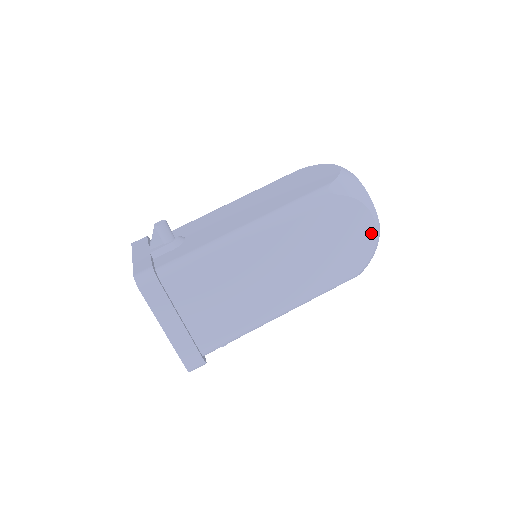
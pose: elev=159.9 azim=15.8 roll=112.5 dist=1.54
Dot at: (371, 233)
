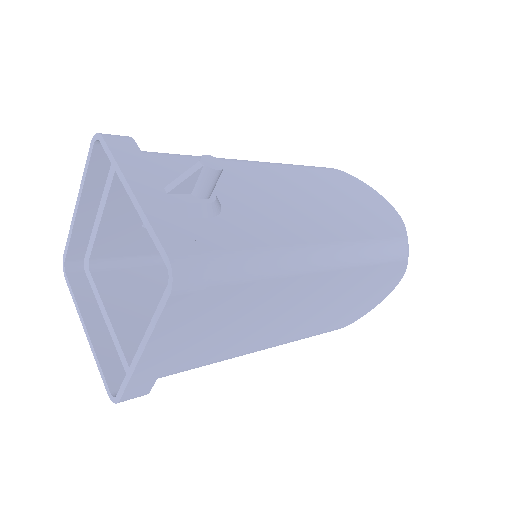
Dot at: (380, 300)
